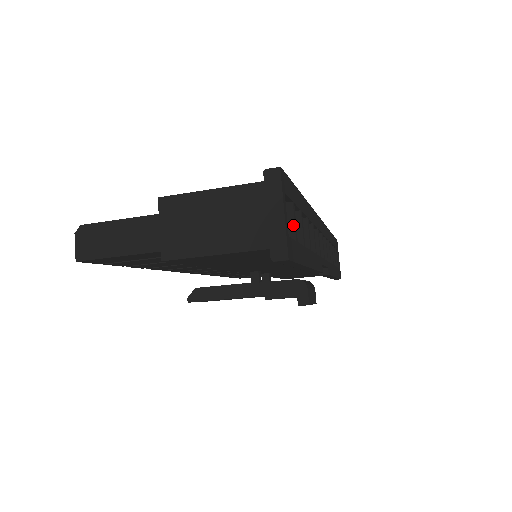
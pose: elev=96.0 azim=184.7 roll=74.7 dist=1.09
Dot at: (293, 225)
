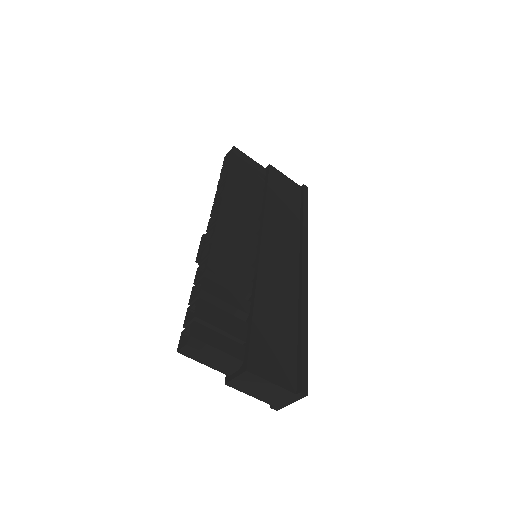
Dot at: occluded
